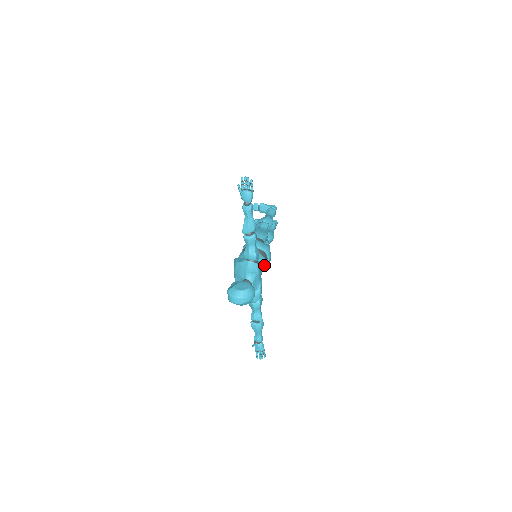
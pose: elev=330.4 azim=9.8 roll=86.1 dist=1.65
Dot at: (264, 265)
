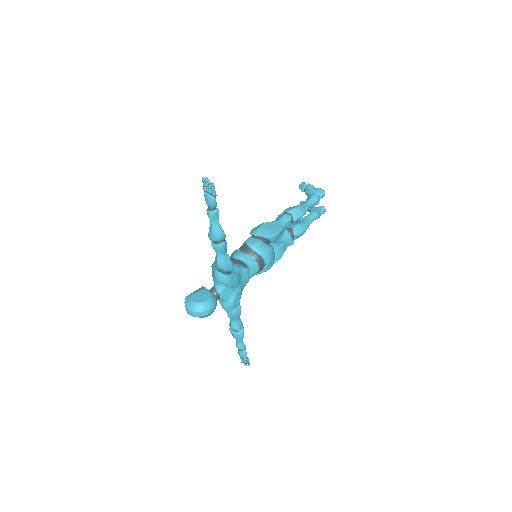
Dot at: (257, 271)
